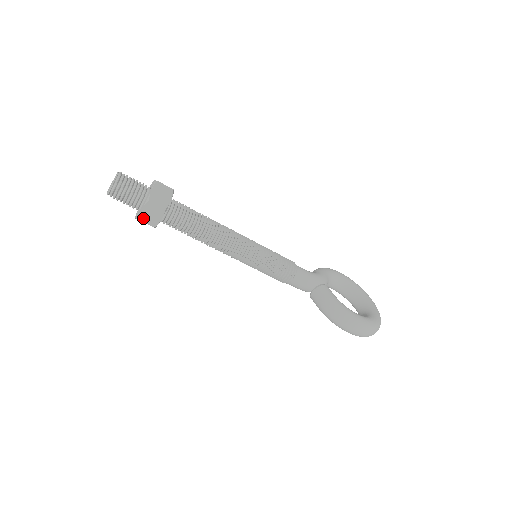
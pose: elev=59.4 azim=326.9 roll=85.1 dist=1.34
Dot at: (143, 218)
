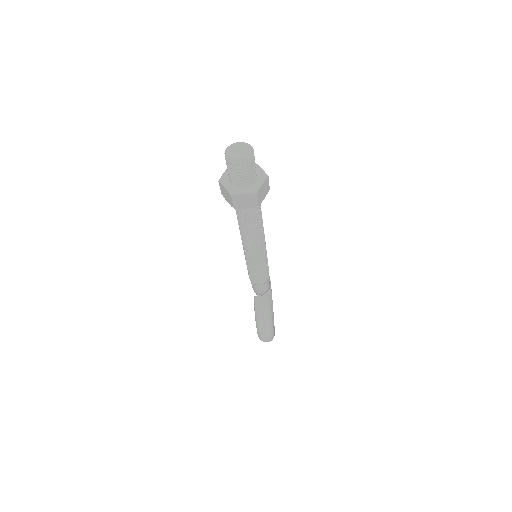
Dot at: (236, 198)
